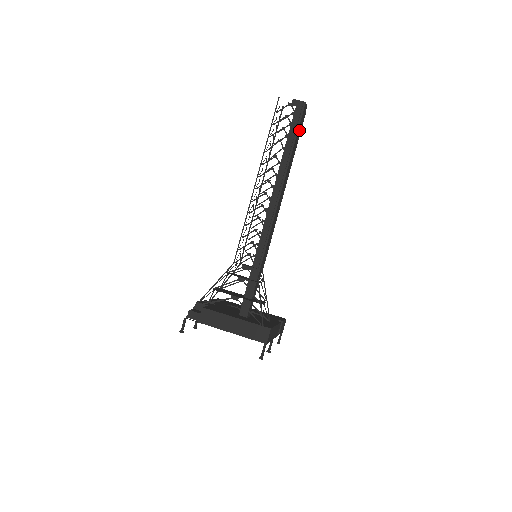
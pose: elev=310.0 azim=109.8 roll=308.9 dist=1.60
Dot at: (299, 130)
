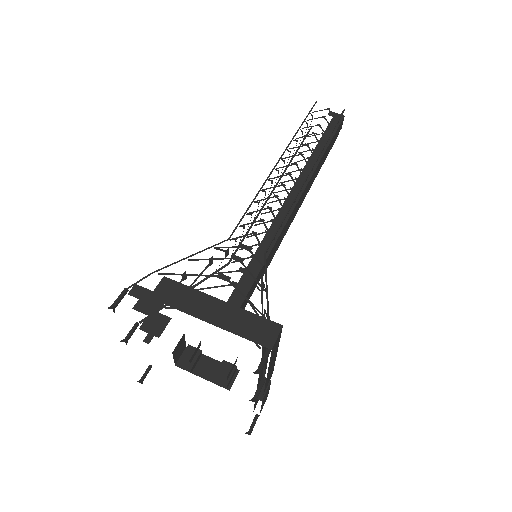
Dot at: (333, 139)
